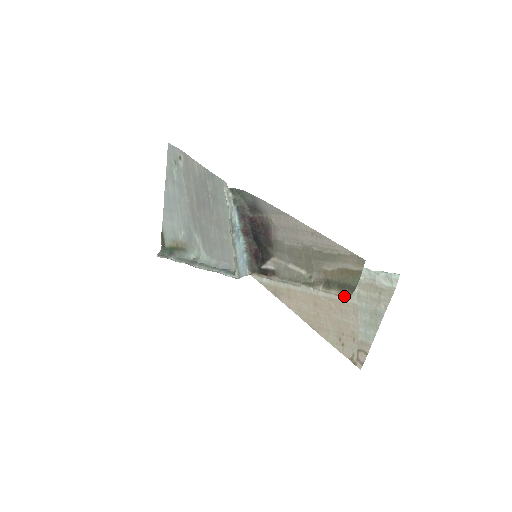
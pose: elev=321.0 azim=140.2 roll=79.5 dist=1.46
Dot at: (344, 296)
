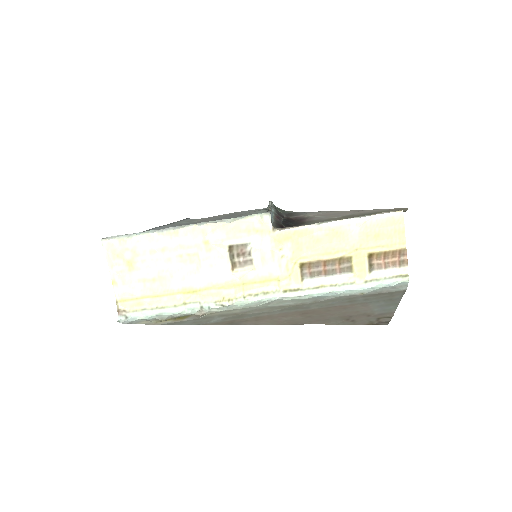
Dot at: (397, 211)
